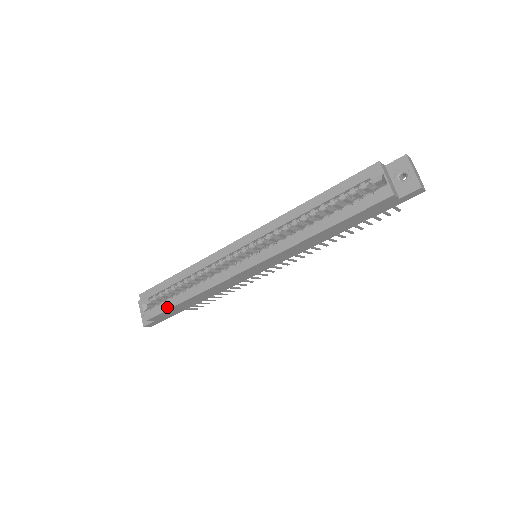
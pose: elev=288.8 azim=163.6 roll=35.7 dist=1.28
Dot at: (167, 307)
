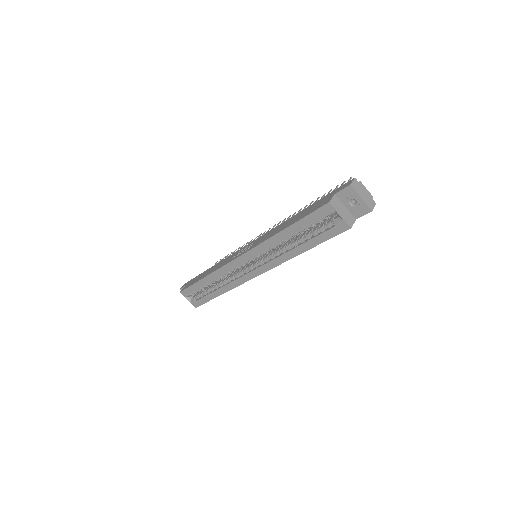
Dot at: (207, 300)
